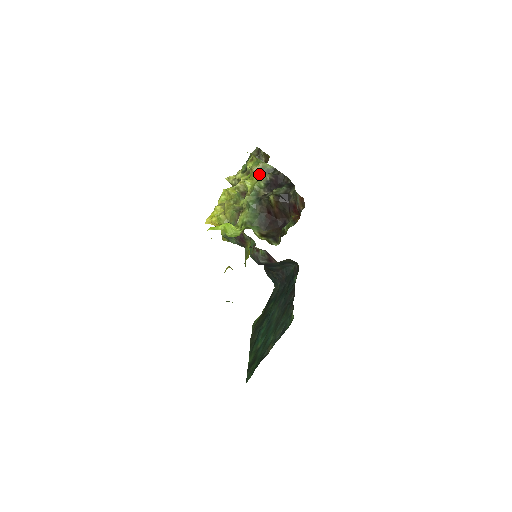
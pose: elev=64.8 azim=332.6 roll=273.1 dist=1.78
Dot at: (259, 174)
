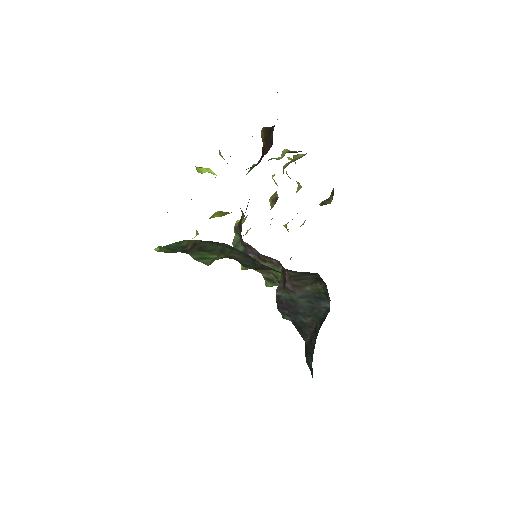
Dot at: (282, 154)
